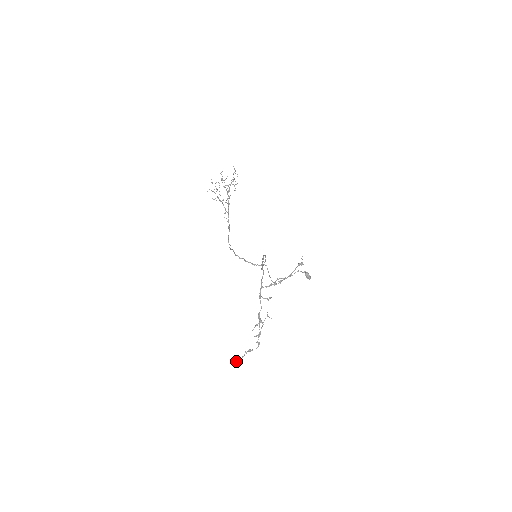
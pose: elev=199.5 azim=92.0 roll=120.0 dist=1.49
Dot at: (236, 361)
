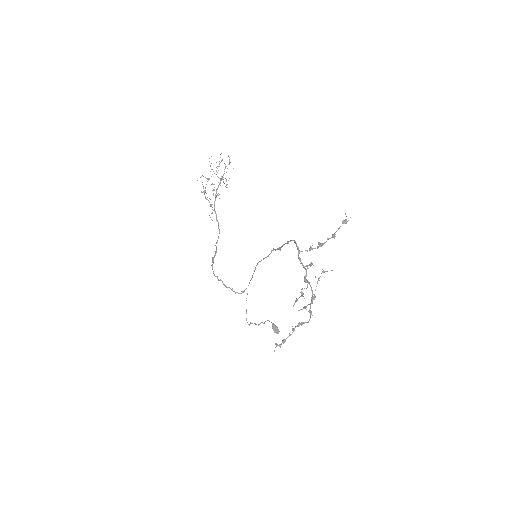
Dot at: occluded
